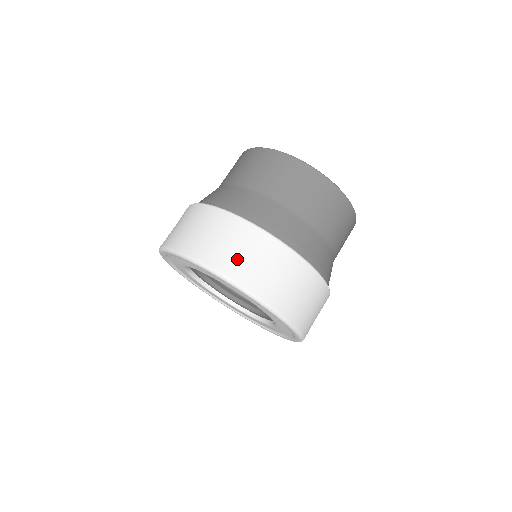
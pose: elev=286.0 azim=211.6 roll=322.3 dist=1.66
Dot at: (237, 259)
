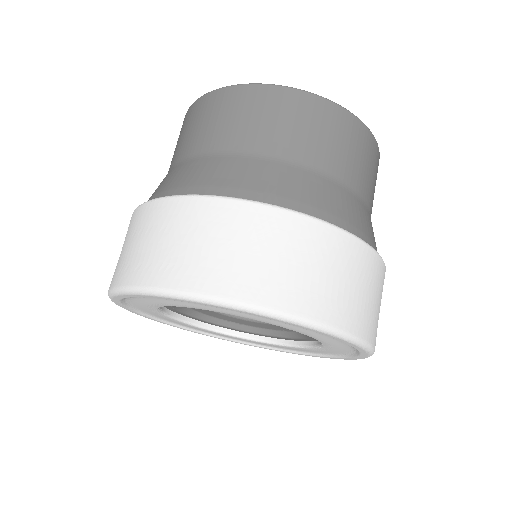
Dot at: (338, 293)
